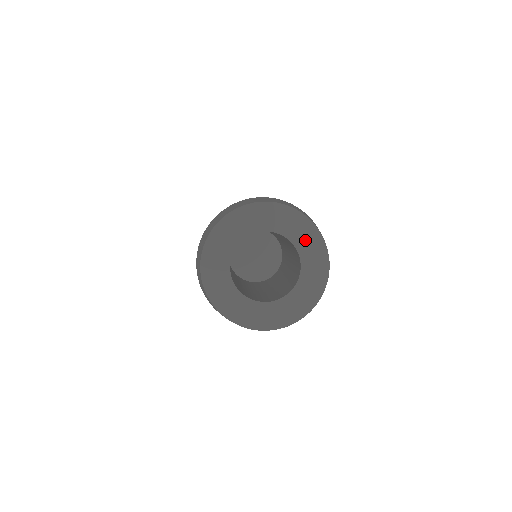
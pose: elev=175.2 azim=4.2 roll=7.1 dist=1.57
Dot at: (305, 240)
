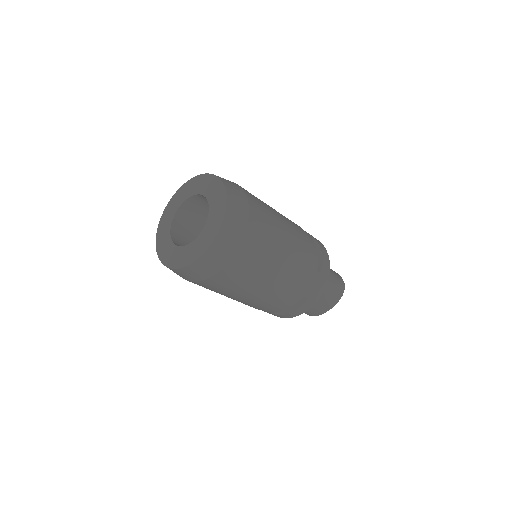
Dot at: (216, 212)
